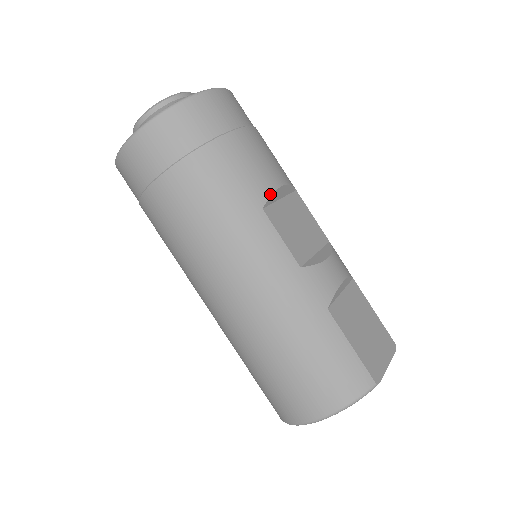
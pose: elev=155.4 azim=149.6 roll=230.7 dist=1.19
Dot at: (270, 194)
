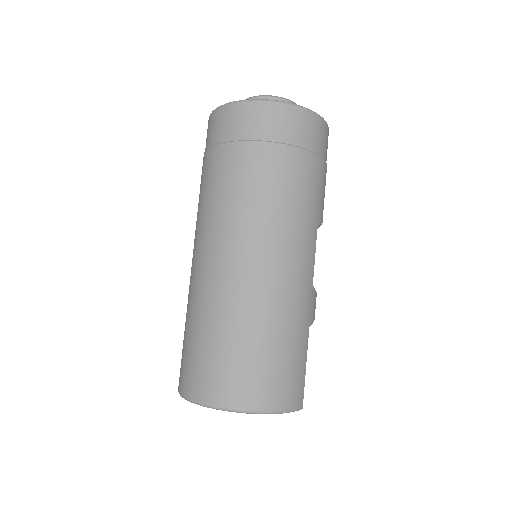
Dot at: occluded
